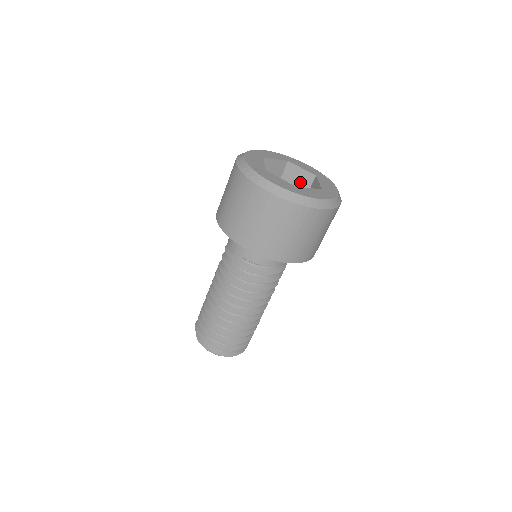
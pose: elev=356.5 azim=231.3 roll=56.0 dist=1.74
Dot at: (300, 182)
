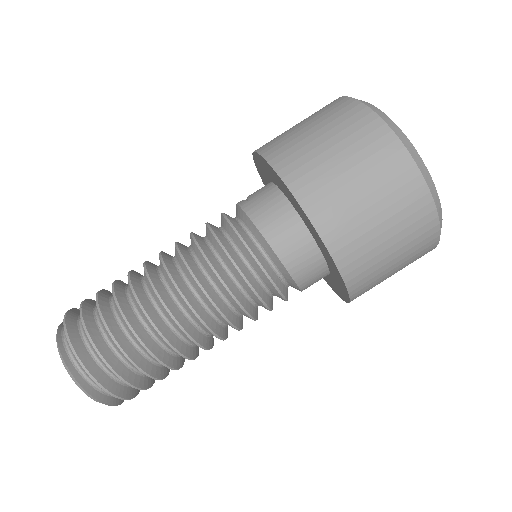
Dot at: occluded
